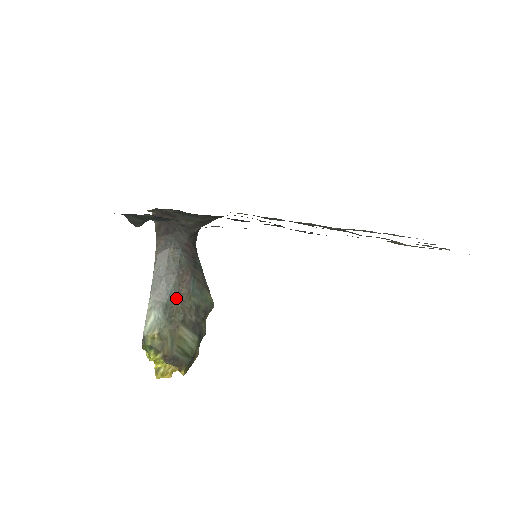
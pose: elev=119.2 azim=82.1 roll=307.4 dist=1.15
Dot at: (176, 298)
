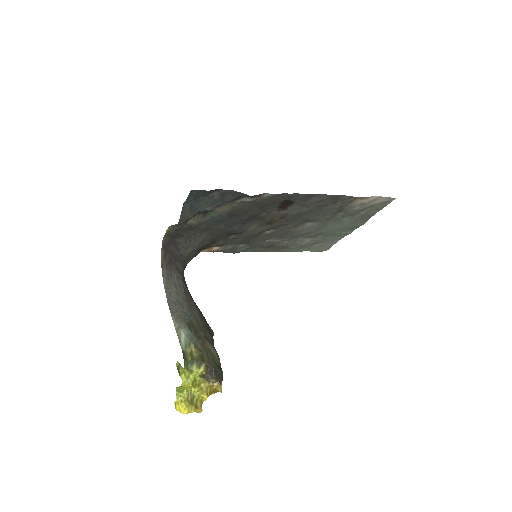
Dot at: (193, 319)
